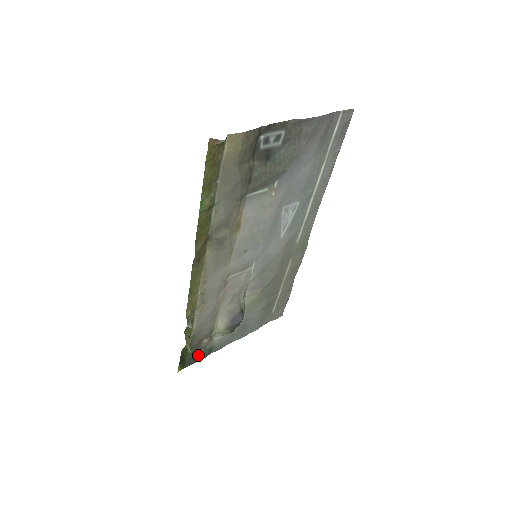
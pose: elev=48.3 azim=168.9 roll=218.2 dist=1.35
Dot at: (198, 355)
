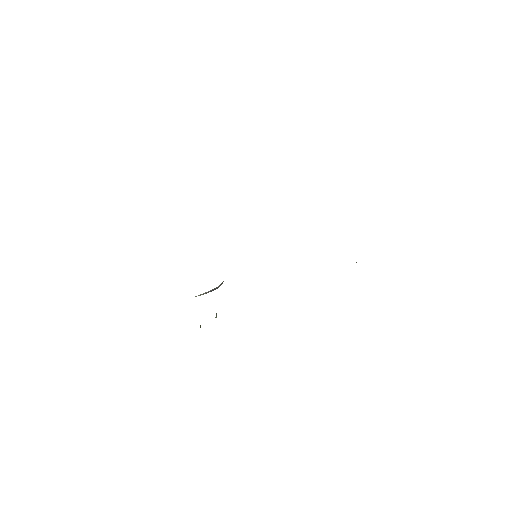
Dot at: occluded
